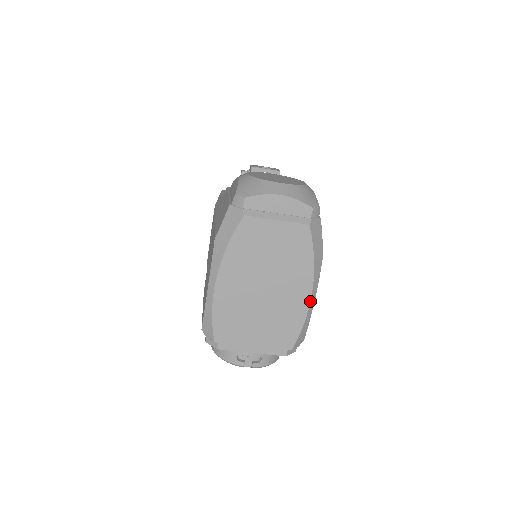
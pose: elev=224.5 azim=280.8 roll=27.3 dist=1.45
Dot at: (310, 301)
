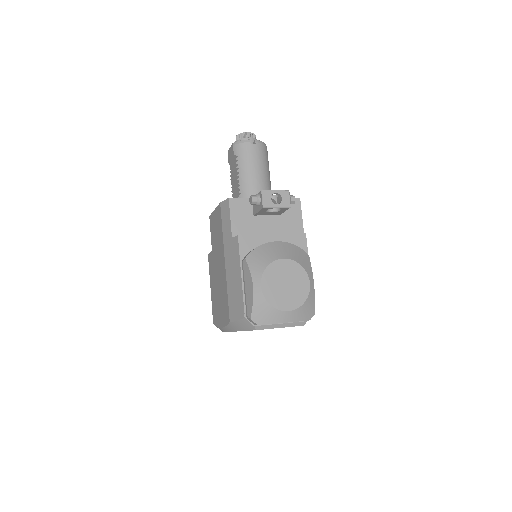
Dot at: occluded
